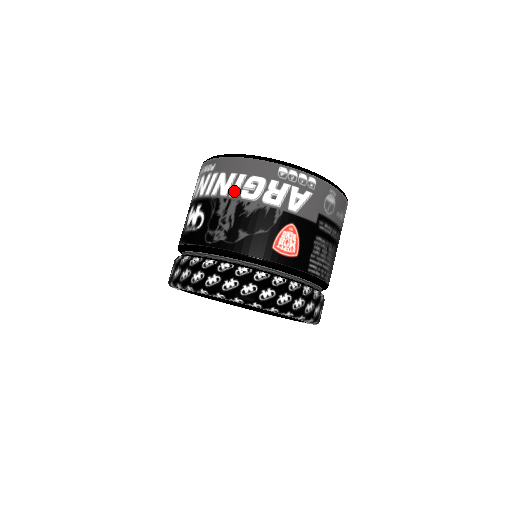
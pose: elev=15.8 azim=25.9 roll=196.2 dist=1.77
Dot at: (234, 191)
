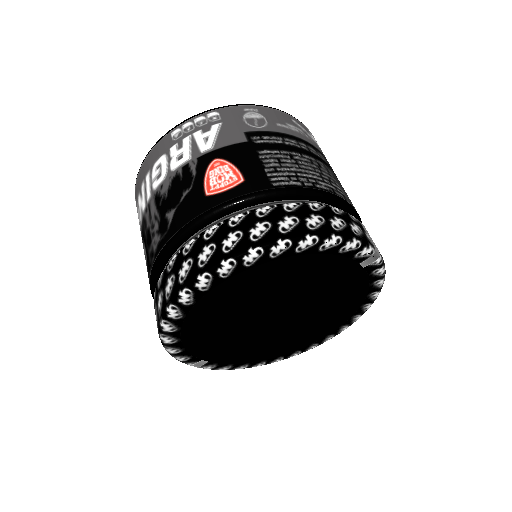
Dot at: (148, 194)
